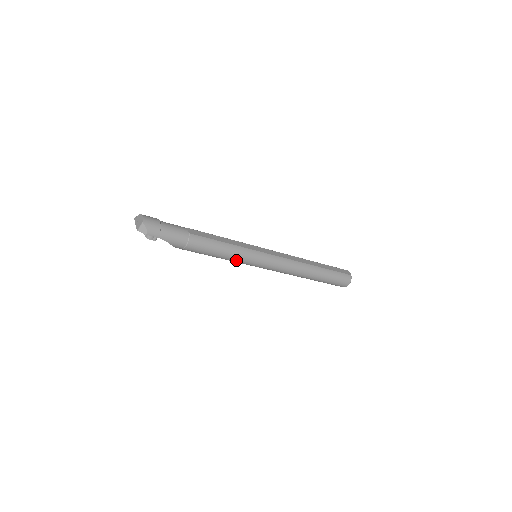
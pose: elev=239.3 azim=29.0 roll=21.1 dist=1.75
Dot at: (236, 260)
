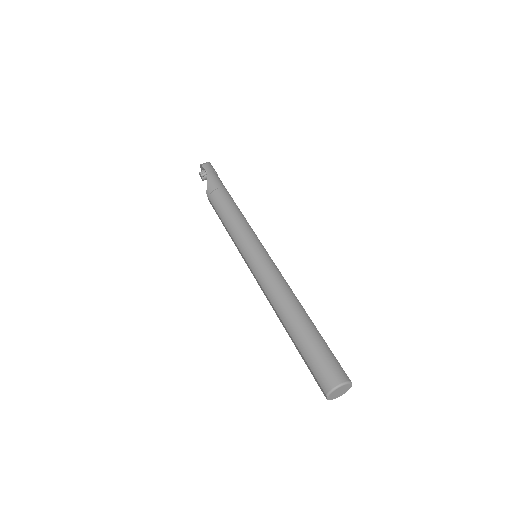
Dot at: (237, 232)
